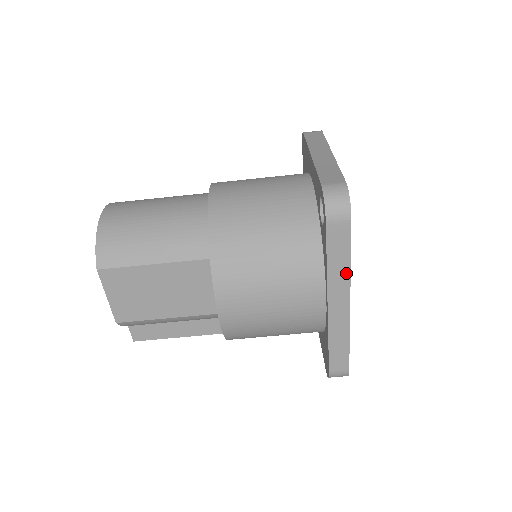
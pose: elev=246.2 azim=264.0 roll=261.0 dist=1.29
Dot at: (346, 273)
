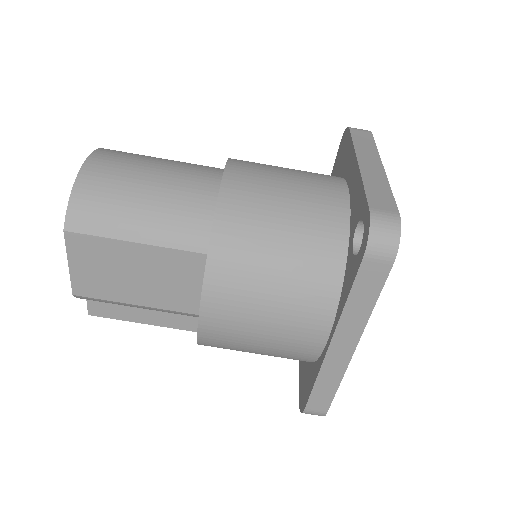
Dot at: (364, 317)
